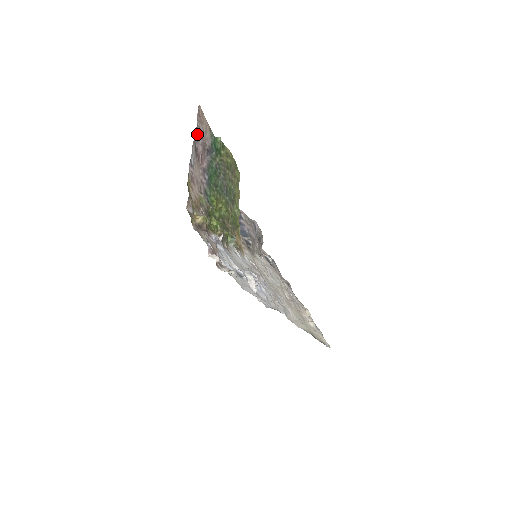
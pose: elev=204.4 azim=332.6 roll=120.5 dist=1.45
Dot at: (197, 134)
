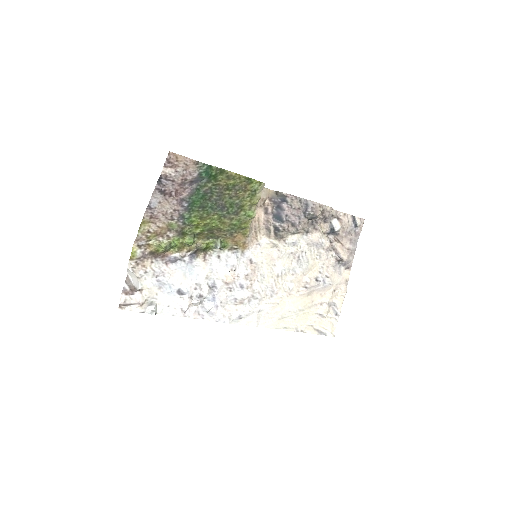
Dot at: (162, 181)
